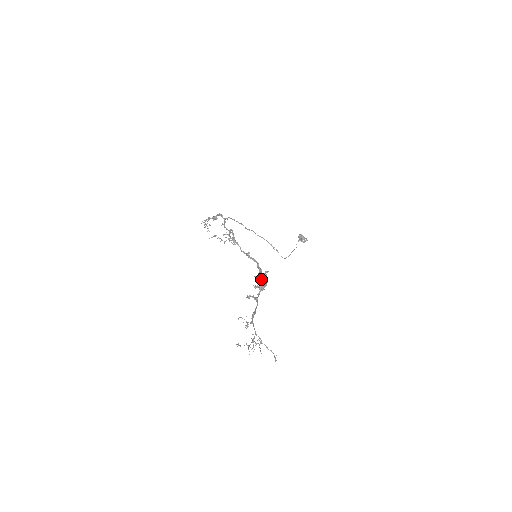
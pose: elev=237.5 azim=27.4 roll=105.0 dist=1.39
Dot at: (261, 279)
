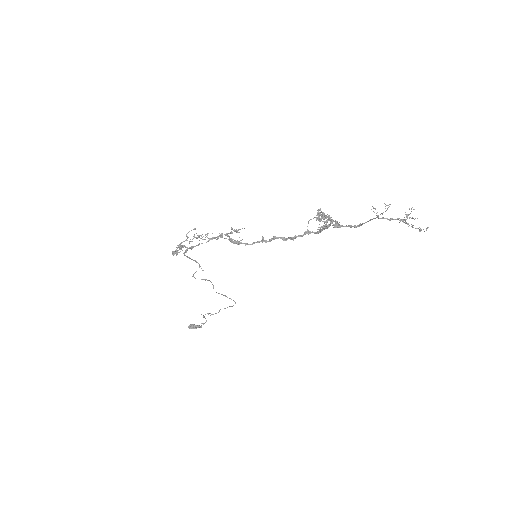
Dot at: (324, 213)
